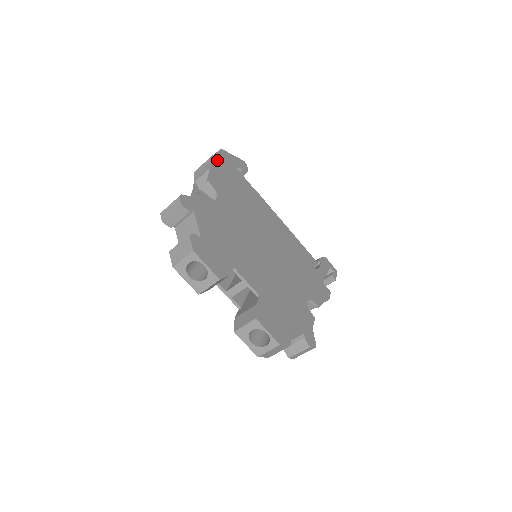
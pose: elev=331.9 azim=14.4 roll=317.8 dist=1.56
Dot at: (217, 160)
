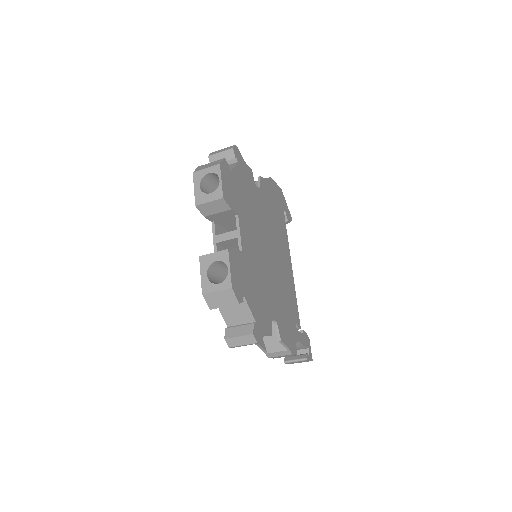
Dot at: (274, 185)
